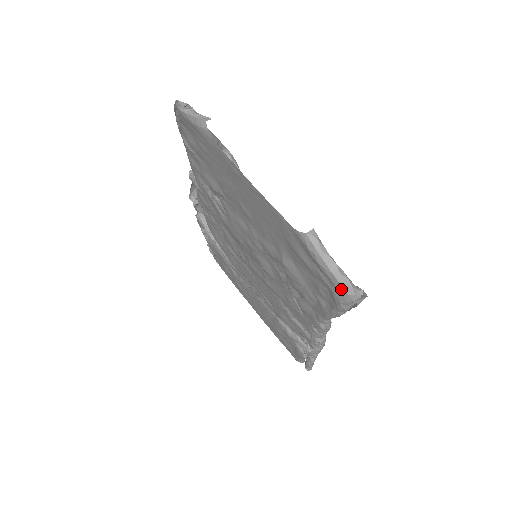
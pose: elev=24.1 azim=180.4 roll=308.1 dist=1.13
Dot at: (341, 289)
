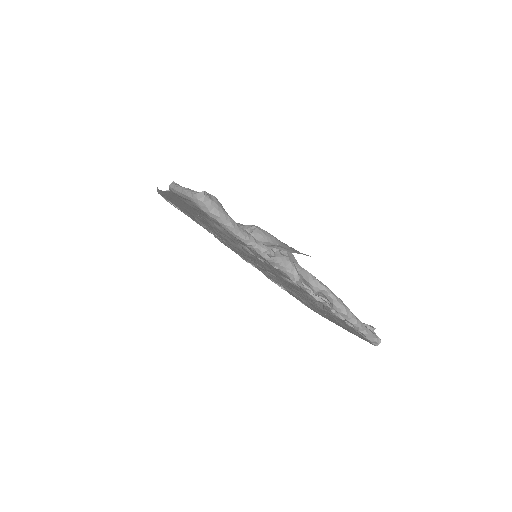
Dot at: (189, 198)
